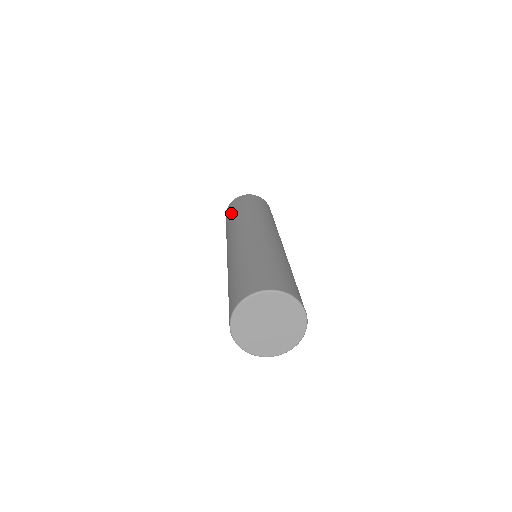
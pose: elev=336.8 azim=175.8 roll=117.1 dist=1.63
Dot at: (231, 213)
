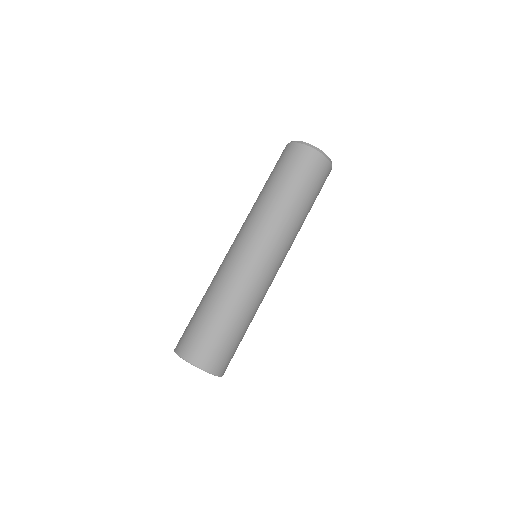
Dot at: (269, 176)
